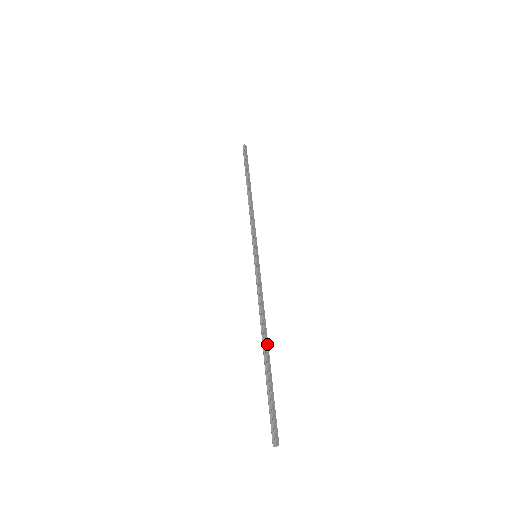
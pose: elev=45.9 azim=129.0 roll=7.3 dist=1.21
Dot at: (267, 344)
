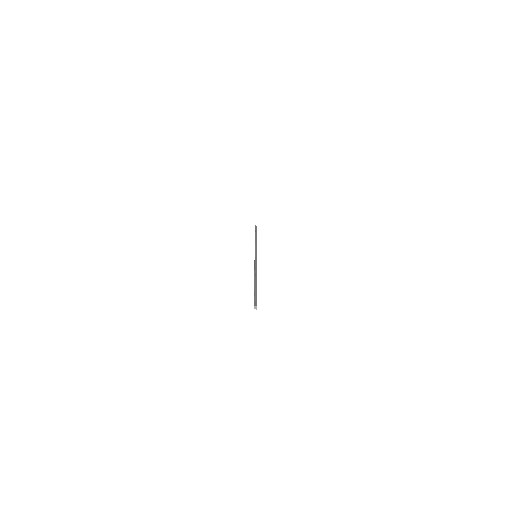
Dot at: occluded
